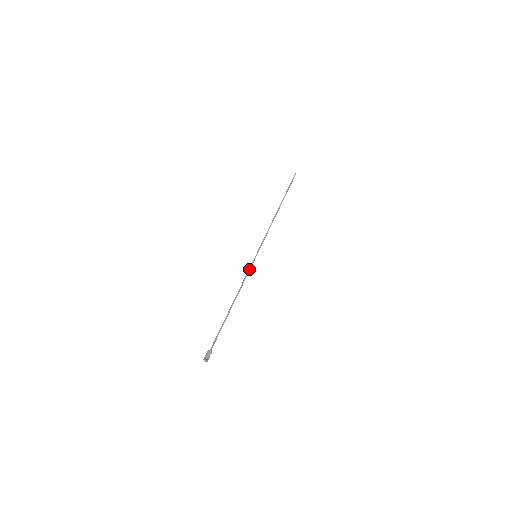
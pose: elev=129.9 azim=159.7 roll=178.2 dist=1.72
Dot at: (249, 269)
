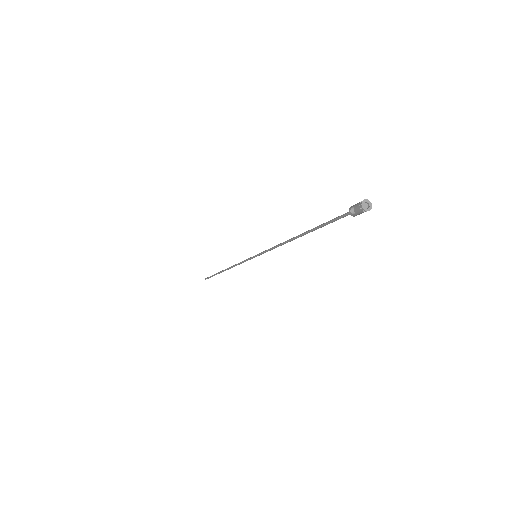
Dot at: (266, 250)
